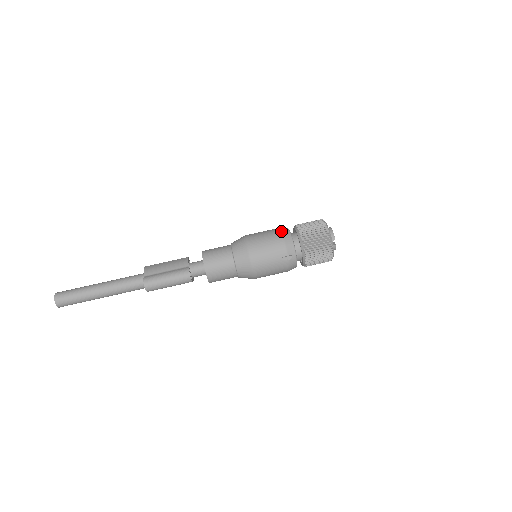
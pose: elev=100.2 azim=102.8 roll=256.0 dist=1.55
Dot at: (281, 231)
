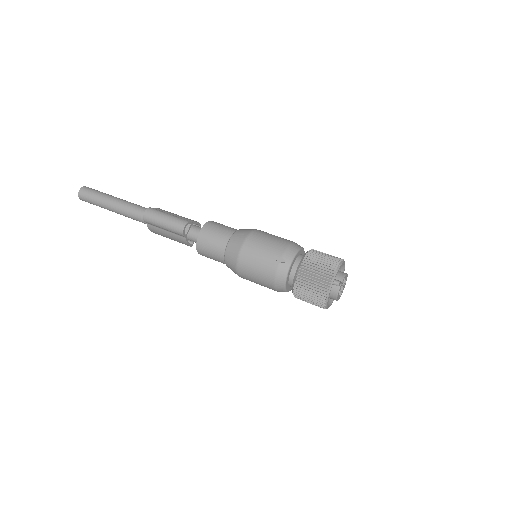
Dot at: occluded
